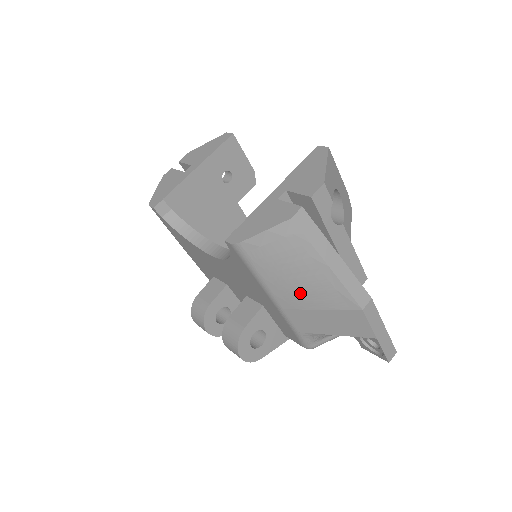
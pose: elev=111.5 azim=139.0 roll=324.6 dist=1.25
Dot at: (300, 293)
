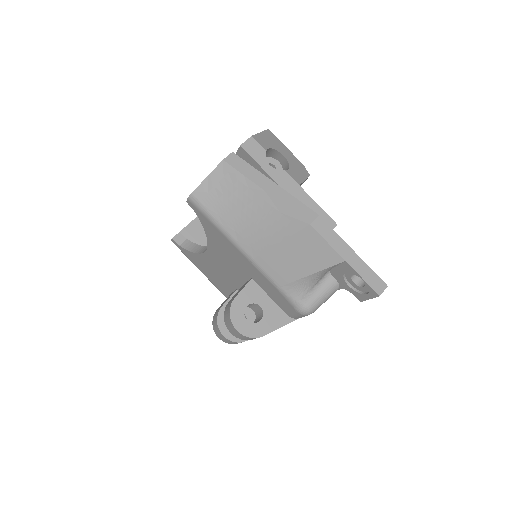
Dot at: (256, 231)
